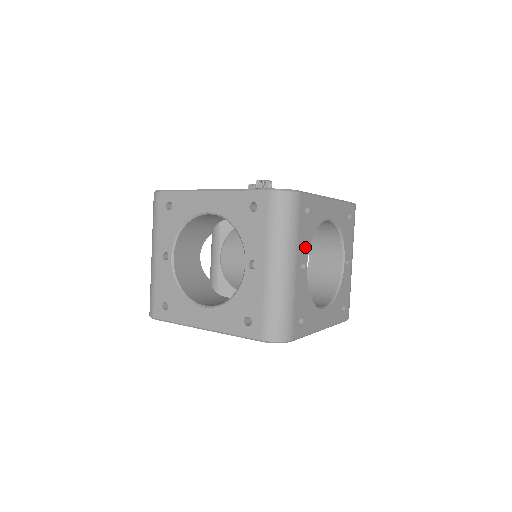
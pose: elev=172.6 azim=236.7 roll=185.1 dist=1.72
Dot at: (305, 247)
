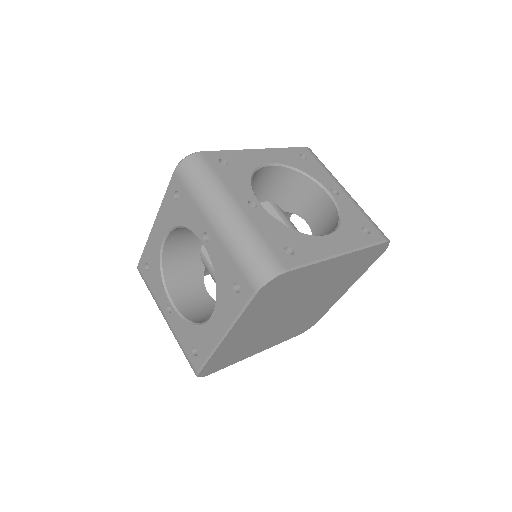
Dot at: (243, 189)
